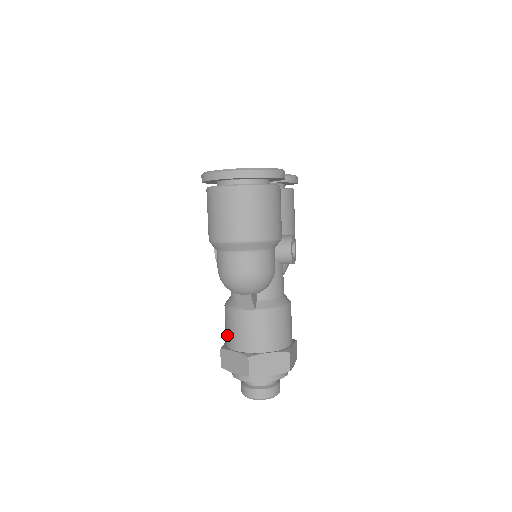
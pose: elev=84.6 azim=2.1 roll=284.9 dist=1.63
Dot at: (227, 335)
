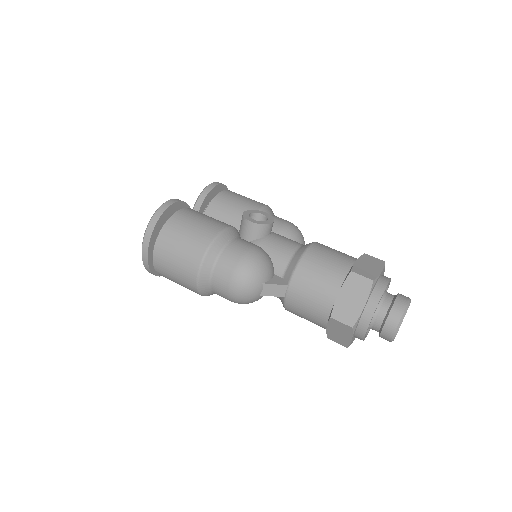
Dot at: occluded
